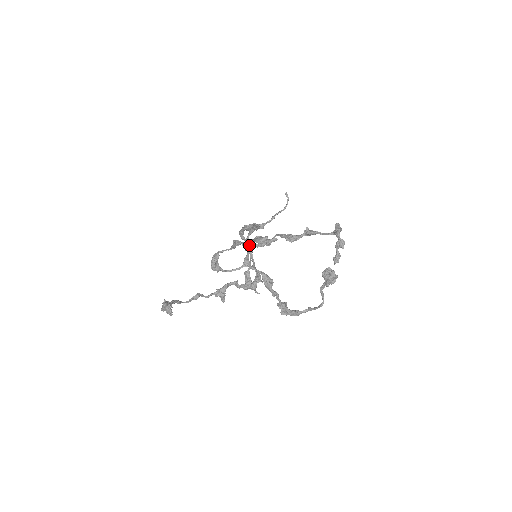
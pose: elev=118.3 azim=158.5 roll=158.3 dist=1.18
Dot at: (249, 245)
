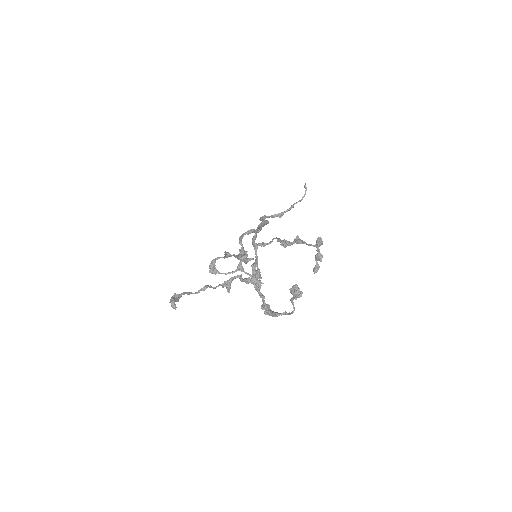
Dot at: (254, 243)
